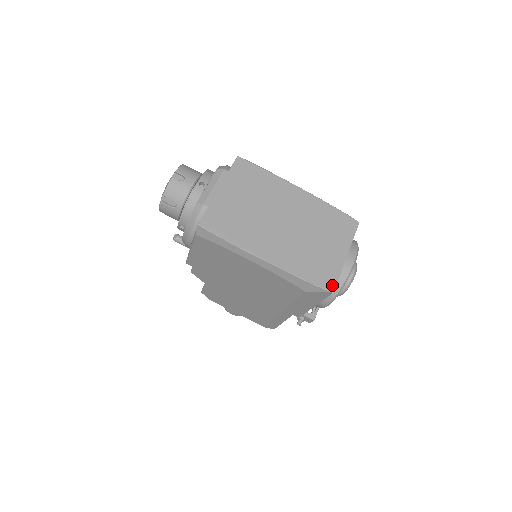
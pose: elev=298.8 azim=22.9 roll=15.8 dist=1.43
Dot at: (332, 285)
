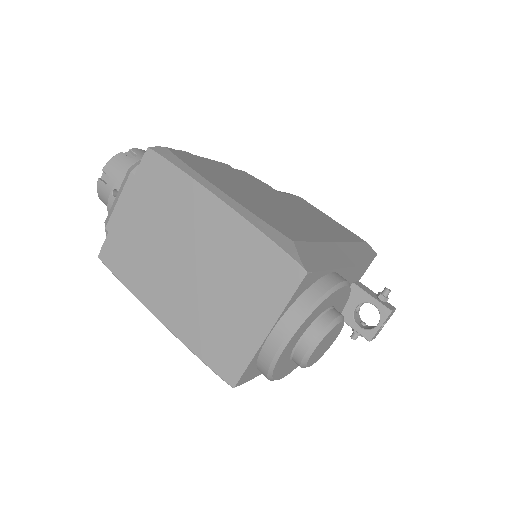
Dot at: (234, 376)
